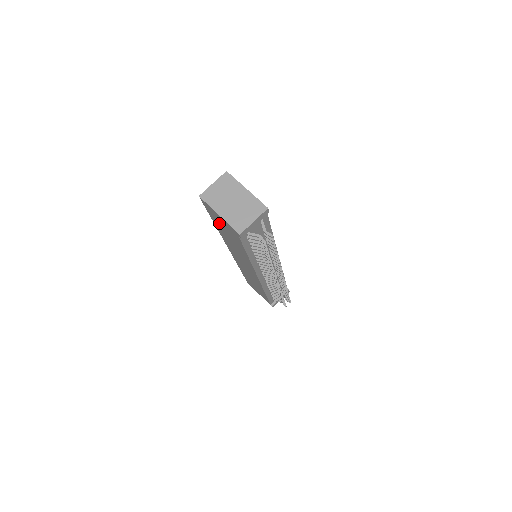
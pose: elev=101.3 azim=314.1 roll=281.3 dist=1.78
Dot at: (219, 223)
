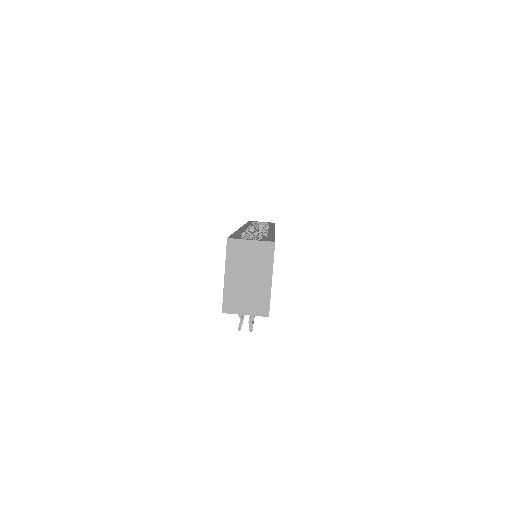
Dot at: occluded
